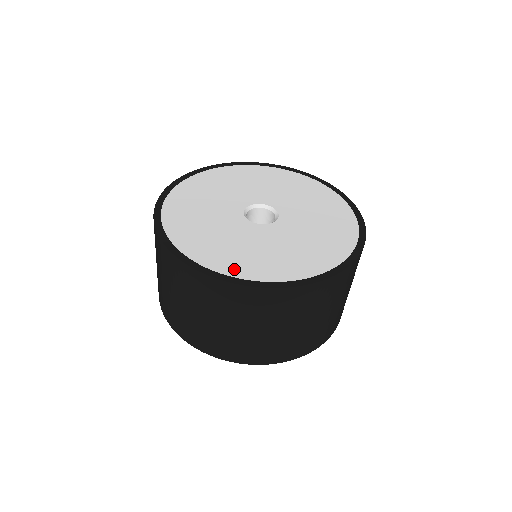
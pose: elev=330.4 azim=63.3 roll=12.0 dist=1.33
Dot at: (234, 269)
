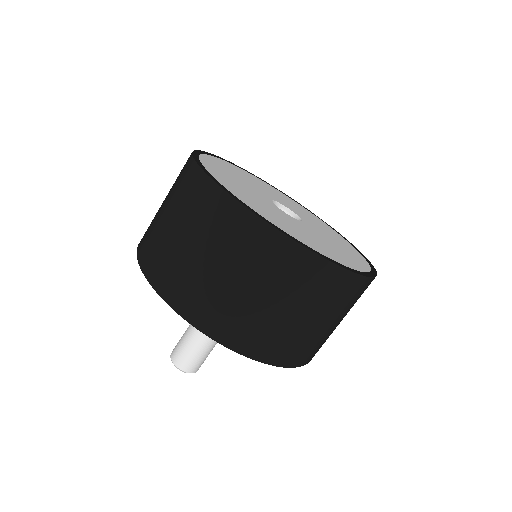
Dot at: (351, 264)
